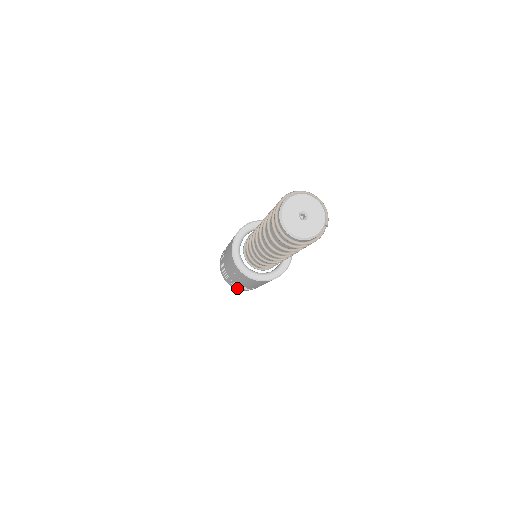
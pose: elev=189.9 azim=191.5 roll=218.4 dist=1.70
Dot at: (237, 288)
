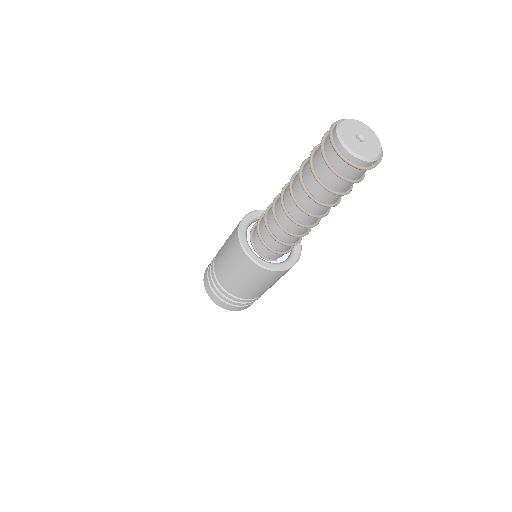
Dot at: (211, 294)
